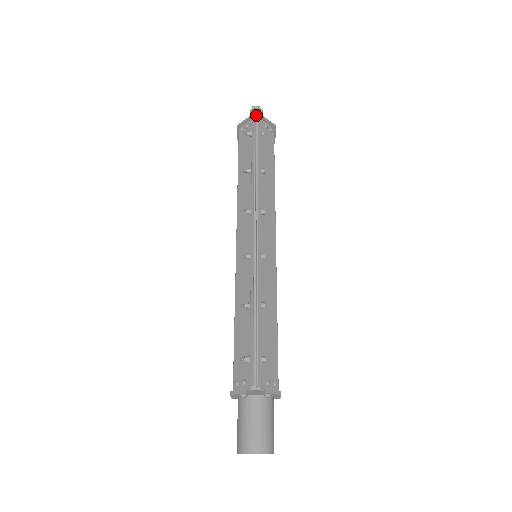
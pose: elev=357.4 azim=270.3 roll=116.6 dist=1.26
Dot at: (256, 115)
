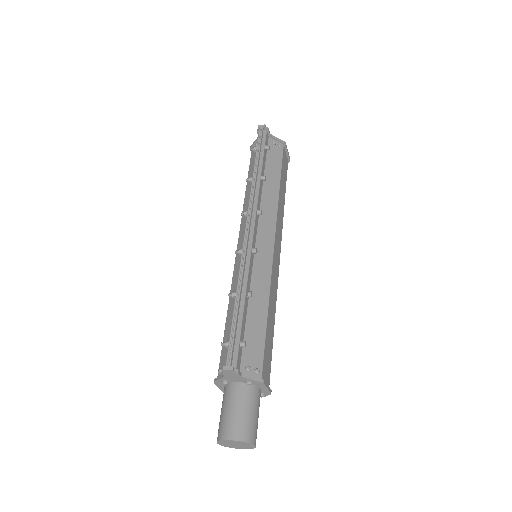
Dot at: (260, 132)
